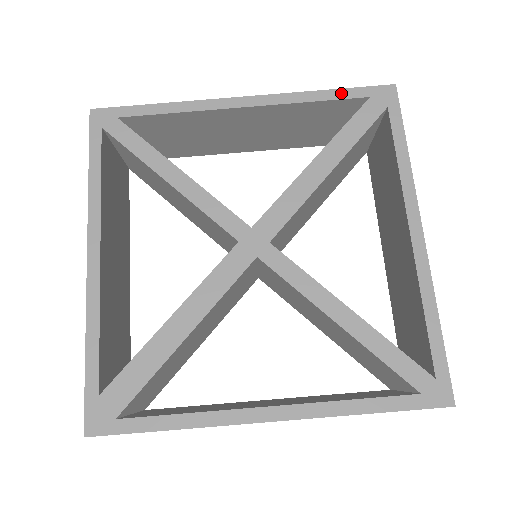
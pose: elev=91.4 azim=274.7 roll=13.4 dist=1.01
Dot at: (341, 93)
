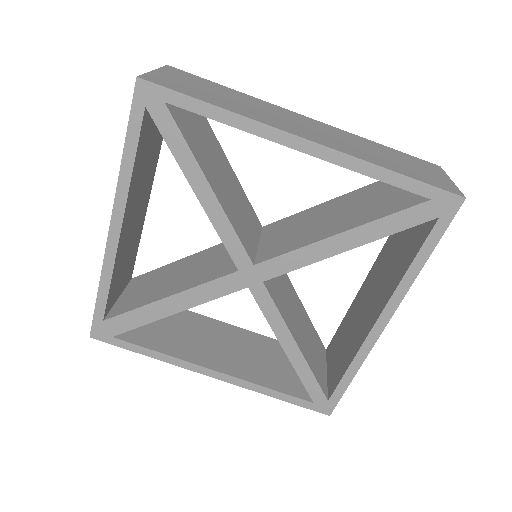
Dot at: (406, 182)
